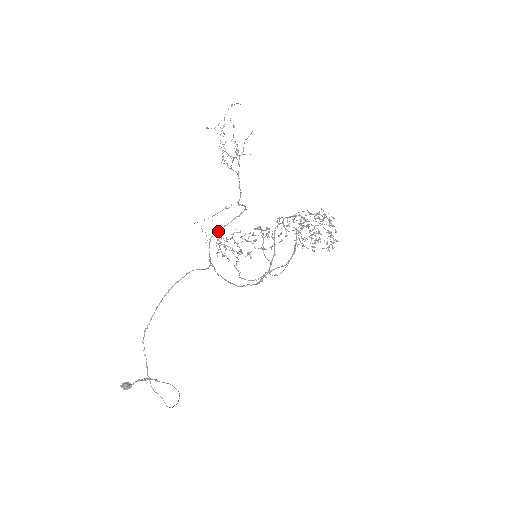
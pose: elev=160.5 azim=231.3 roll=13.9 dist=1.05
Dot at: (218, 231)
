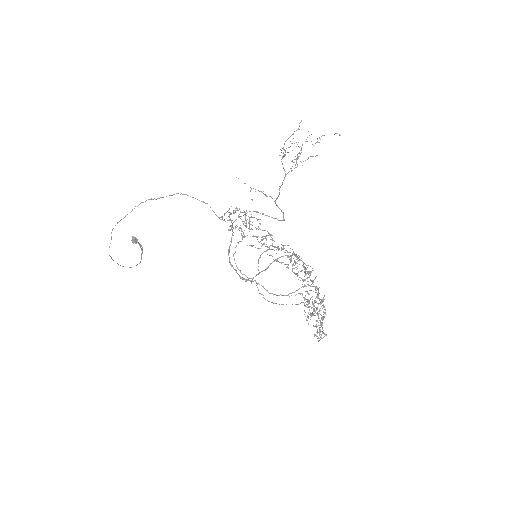
Dot at: (257, 212)
